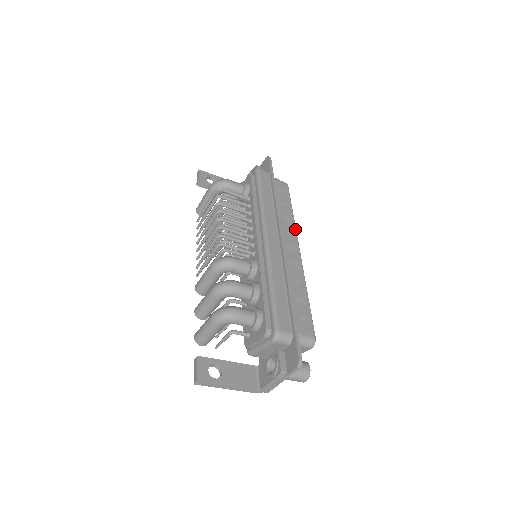
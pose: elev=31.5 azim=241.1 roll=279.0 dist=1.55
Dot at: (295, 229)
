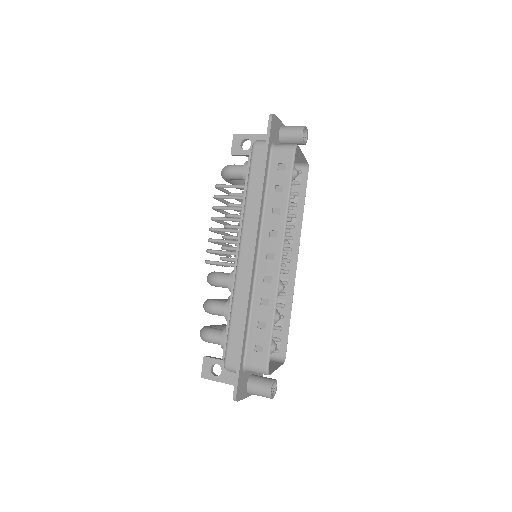
Dot at: (283, 226)
